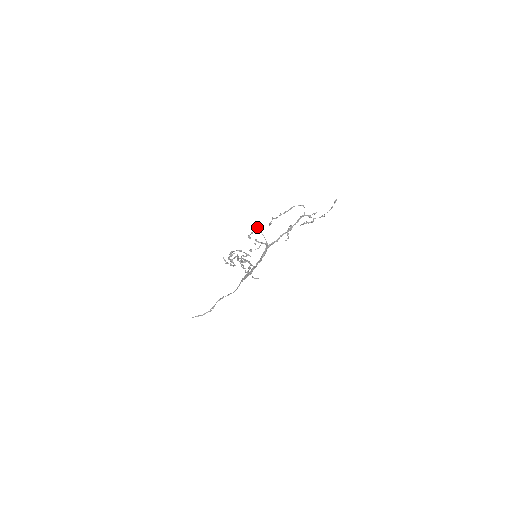
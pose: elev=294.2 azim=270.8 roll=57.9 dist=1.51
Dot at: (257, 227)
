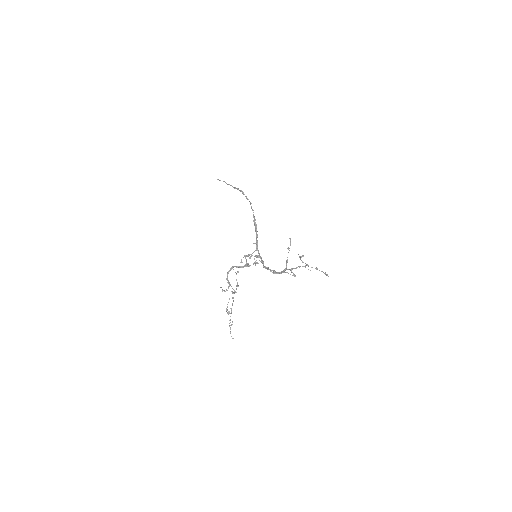
Dot at: (255, 263)
